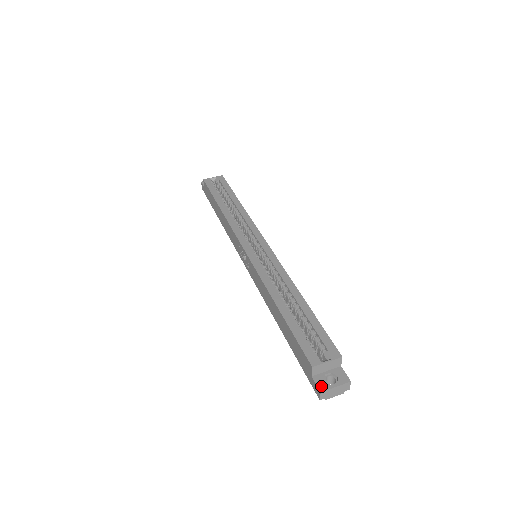
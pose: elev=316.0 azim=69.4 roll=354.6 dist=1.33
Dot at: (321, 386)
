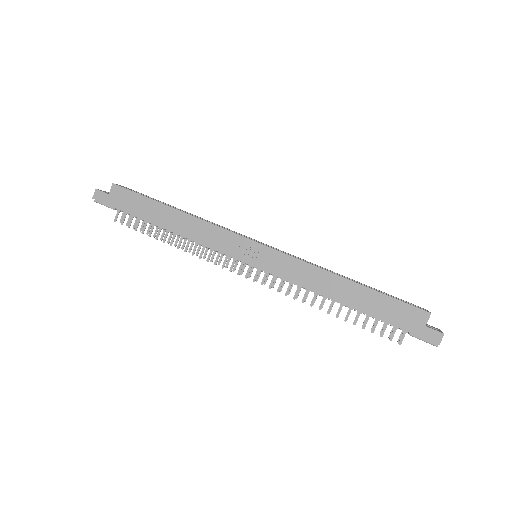
Dot at: (438, 331)
